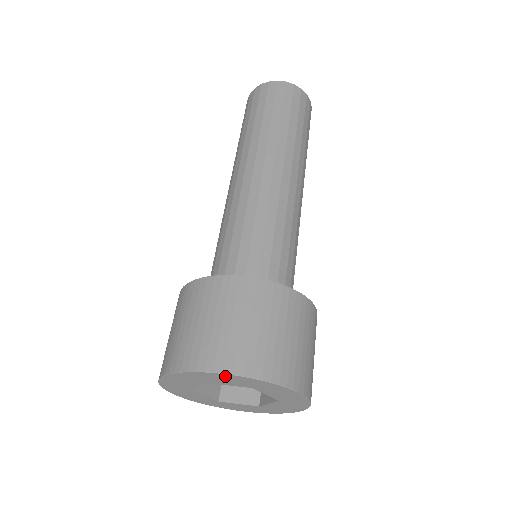
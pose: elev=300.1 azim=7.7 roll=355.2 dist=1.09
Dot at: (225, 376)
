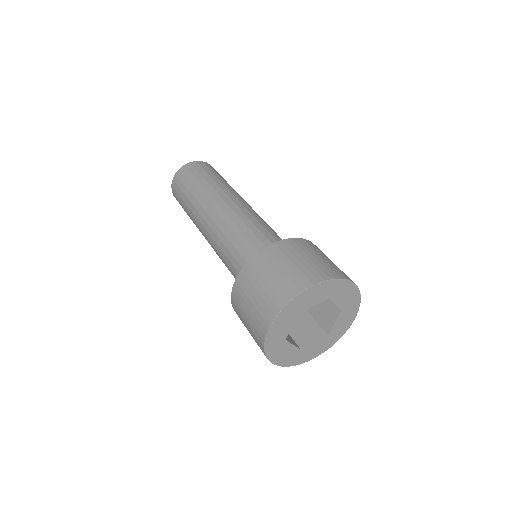
Dot at: (314, 289)
